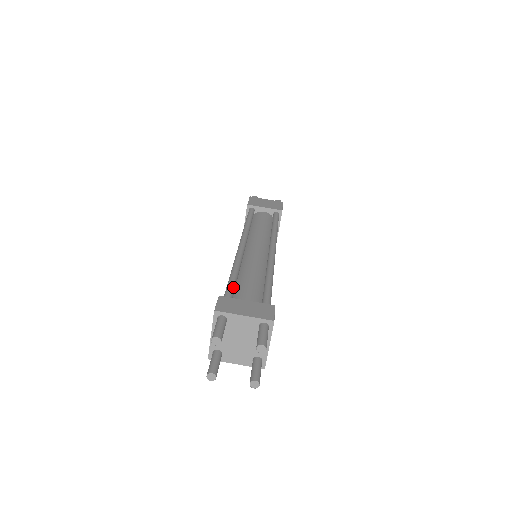
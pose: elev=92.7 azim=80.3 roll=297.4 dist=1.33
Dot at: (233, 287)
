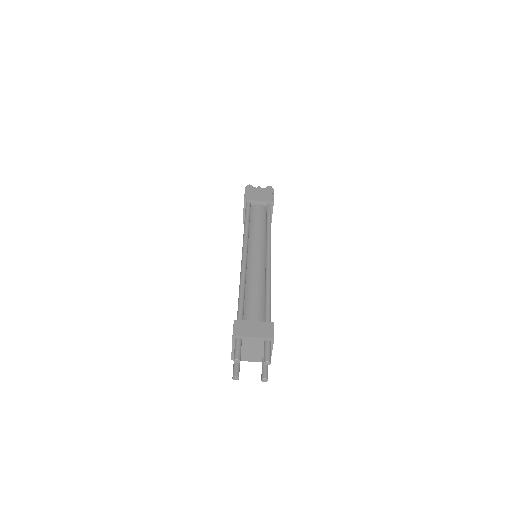
Dot at: (243, 306)
